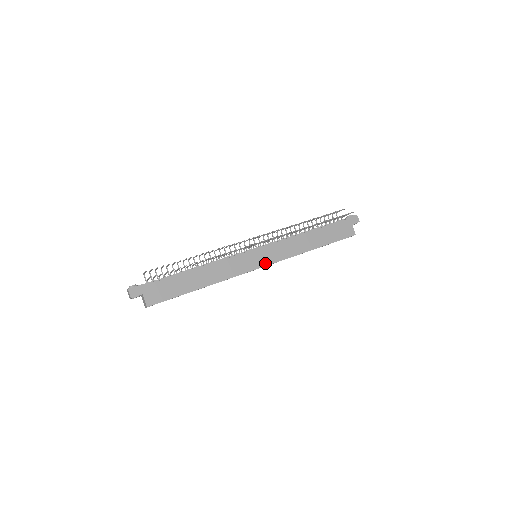
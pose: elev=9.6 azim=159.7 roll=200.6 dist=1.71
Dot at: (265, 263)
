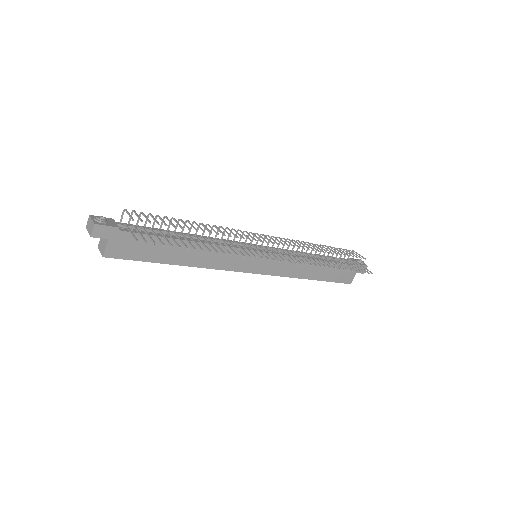
Dot at: (259, 270)
